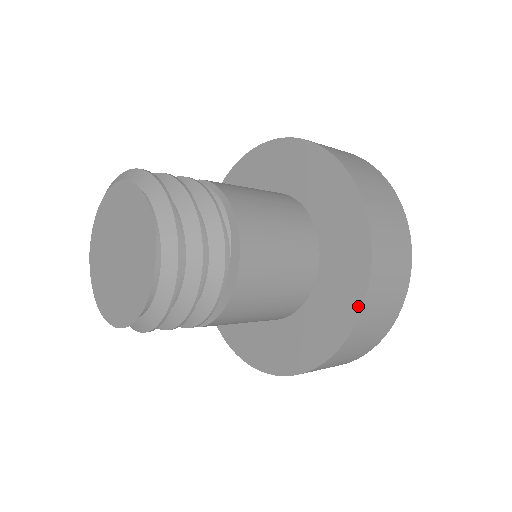
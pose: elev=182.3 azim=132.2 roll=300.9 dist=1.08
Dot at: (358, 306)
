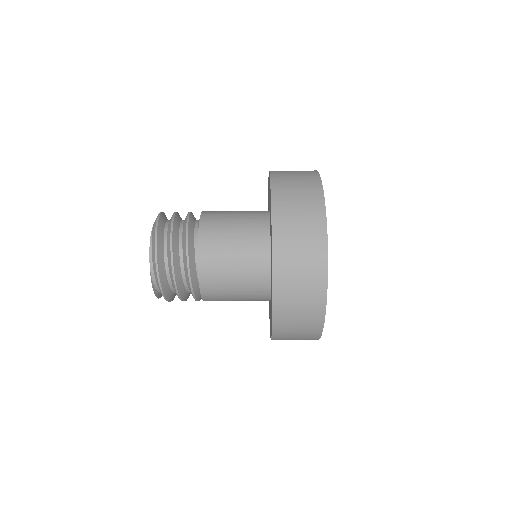
Dot at: (272, 293)
